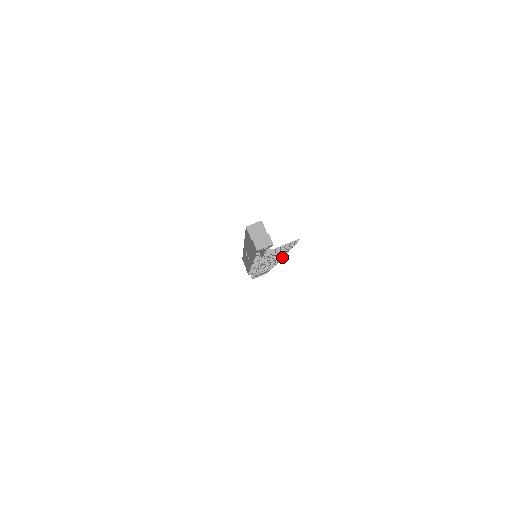
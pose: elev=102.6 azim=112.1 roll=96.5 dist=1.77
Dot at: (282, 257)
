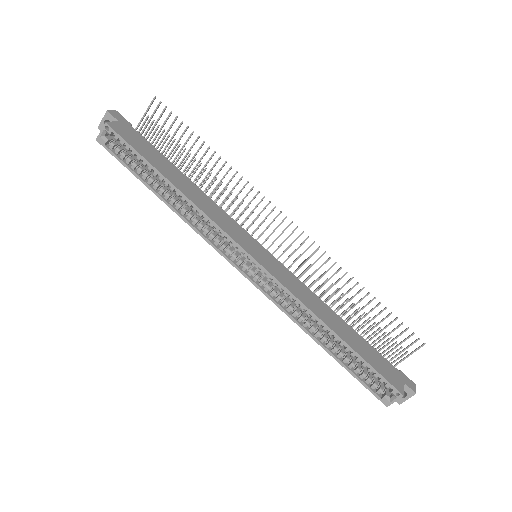
Dot at: occluded
